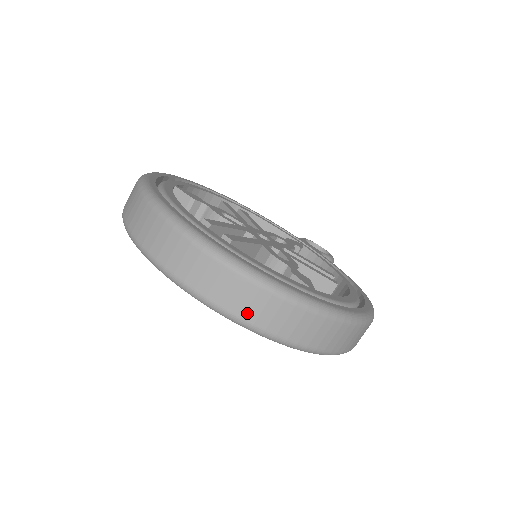
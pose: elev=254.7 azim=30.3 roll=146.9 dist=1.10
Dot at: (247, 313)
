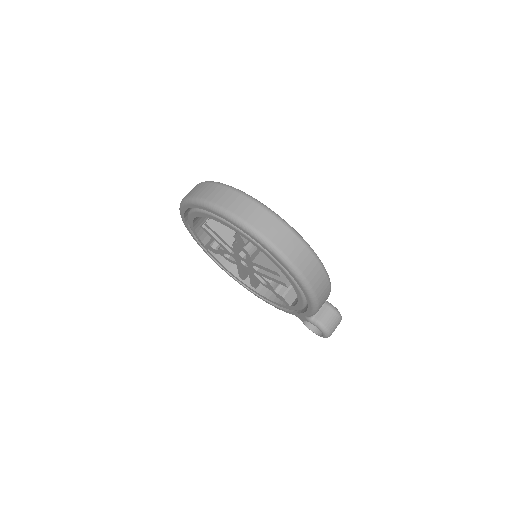
Dot at: (209, 196)
